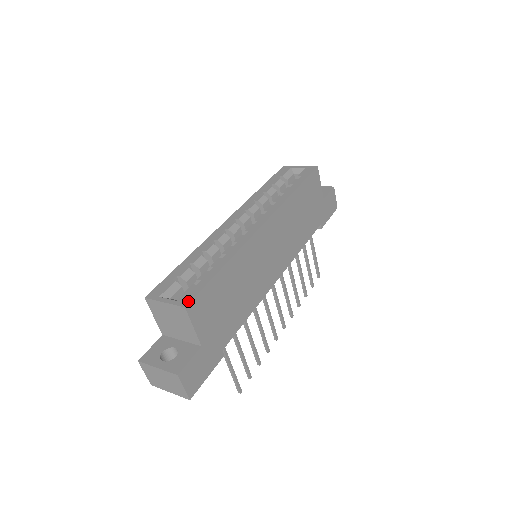
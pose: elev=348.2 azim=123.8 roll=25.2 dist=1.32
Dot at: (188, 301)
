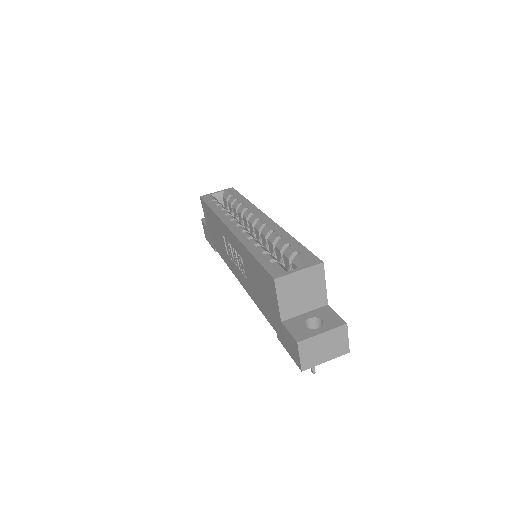
Dot at: (318, 259)
